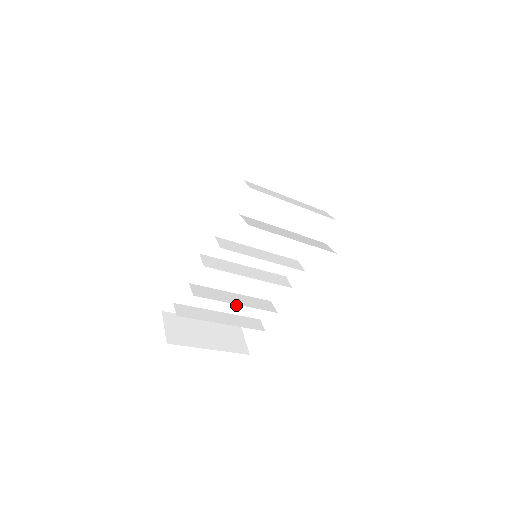
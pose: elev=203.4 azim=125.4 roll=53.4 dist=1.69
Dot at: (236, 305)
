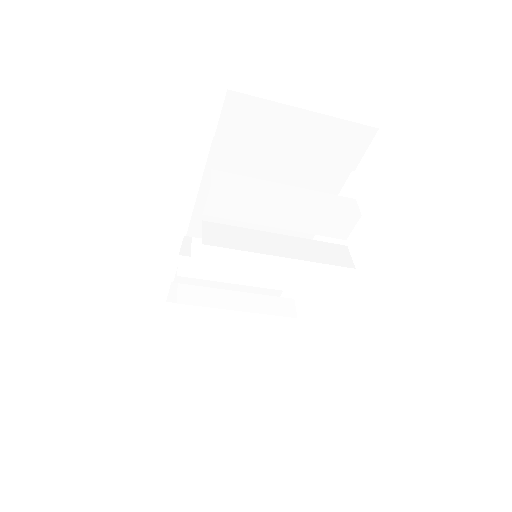
Dot at: occluded
